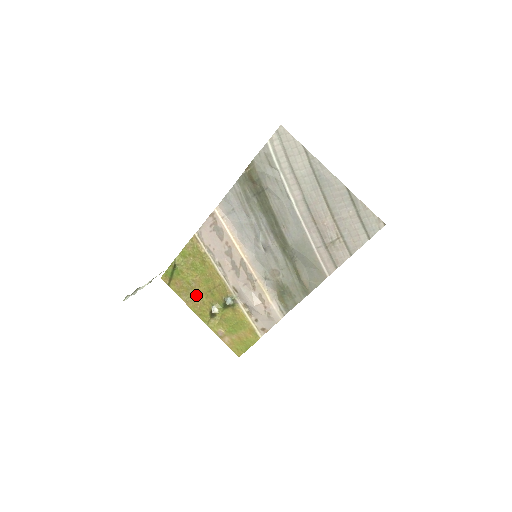
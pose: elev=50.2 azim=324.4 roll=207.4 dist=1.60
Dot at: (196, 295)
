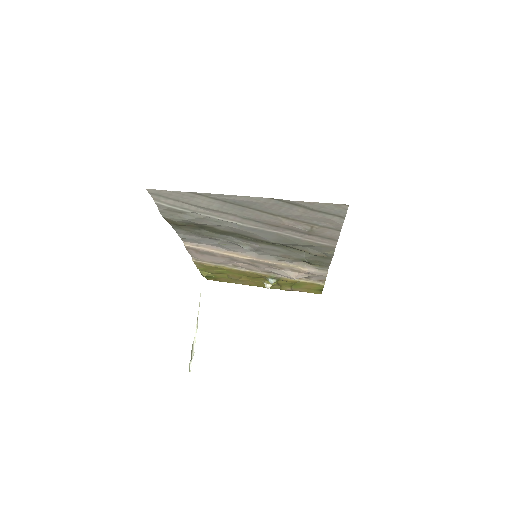
Dot at: (244, 281)
